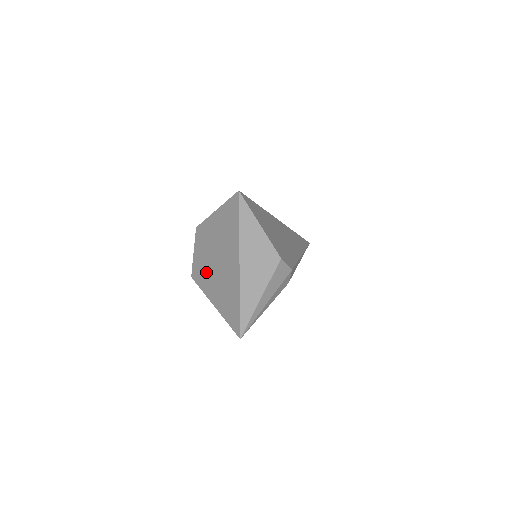
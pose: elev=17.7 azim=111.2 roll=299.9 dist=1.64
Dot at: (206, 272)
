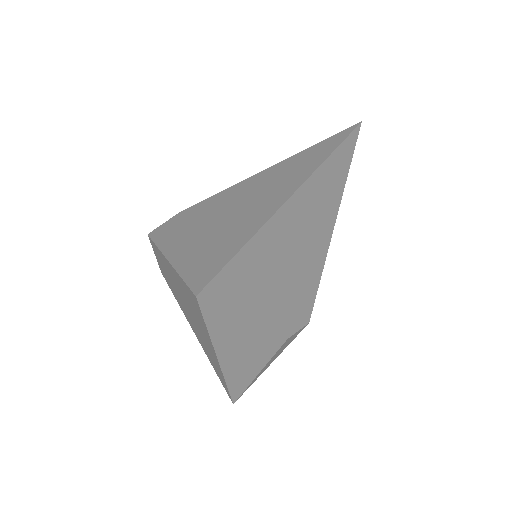
Dot at: (178, 299)
